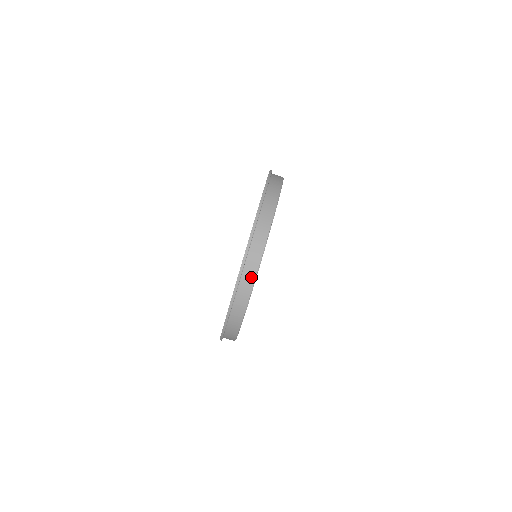
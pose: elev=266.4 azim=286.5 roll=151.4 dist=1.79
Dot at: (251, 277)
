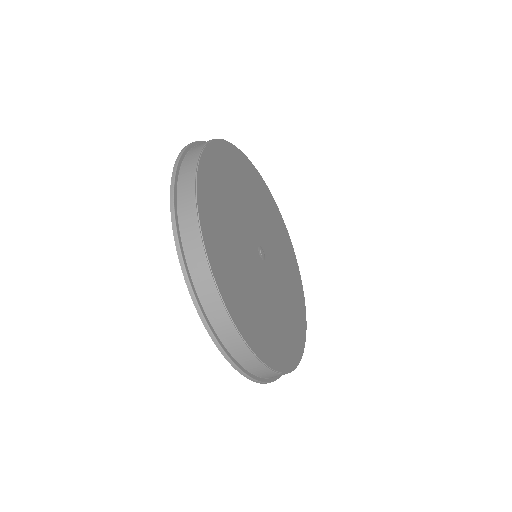
Dot at: occluded
